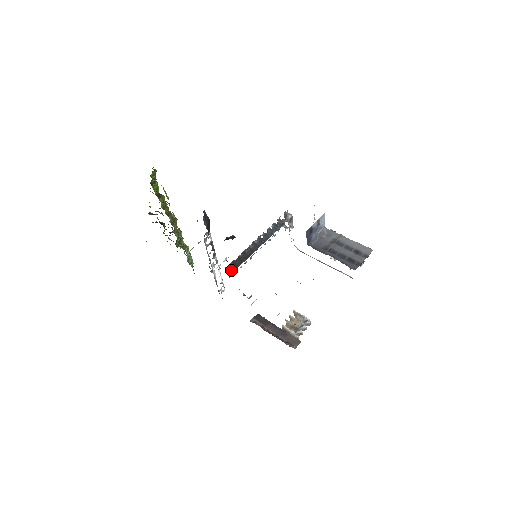
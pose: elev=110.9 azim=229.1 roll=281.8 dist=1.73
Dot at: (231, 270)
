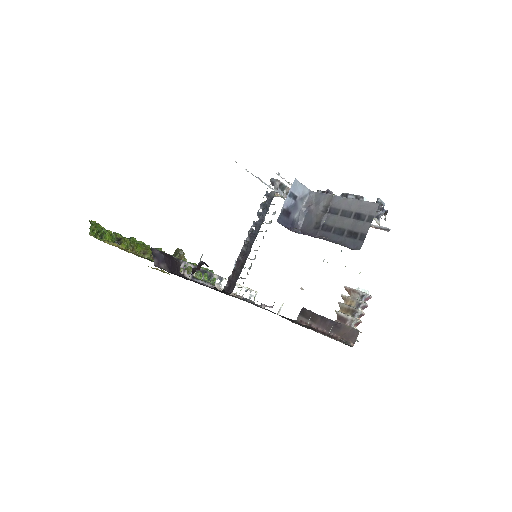
Dot at: (229, 292)
